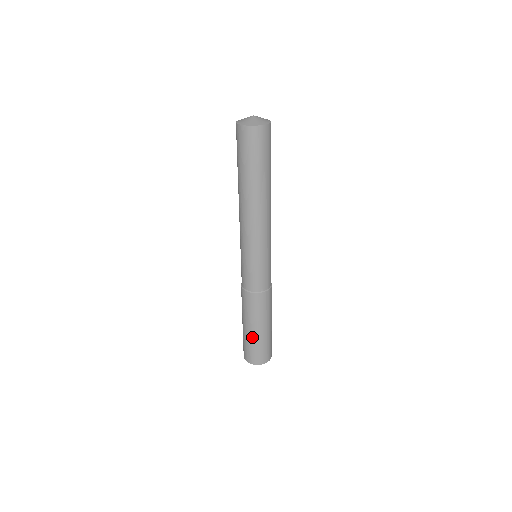
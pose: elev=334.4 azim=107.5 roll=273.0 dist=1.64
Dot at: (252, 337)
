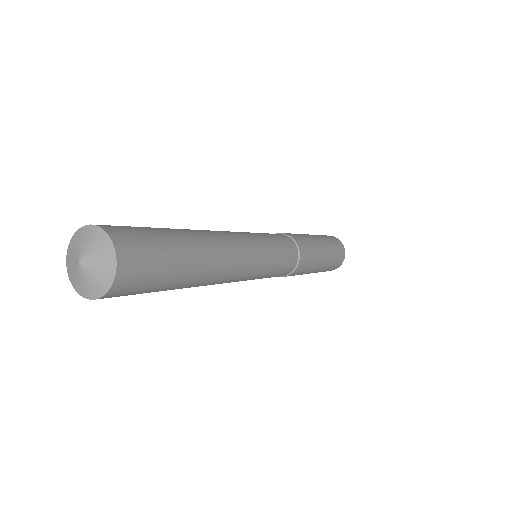
Dot at: occluded
